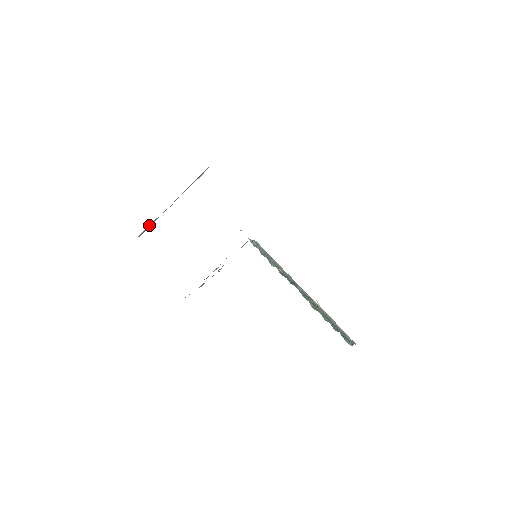
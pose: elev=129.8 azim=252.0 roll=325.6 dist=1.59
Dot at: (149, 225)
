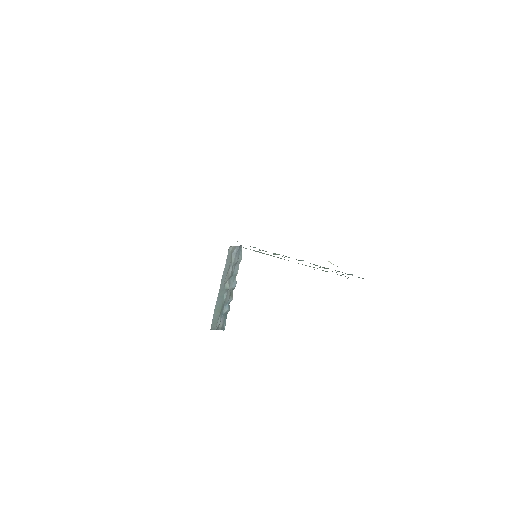
Dot at: occluded
